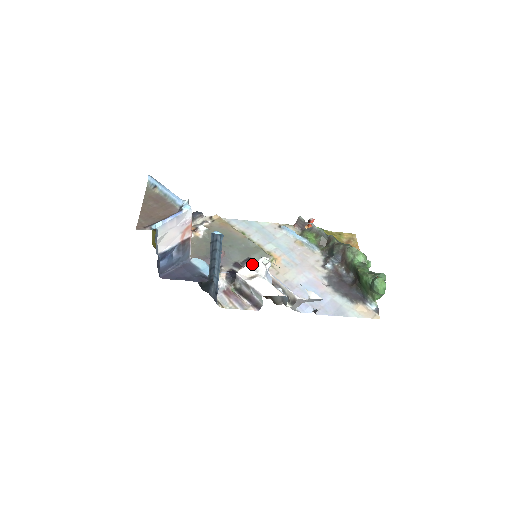
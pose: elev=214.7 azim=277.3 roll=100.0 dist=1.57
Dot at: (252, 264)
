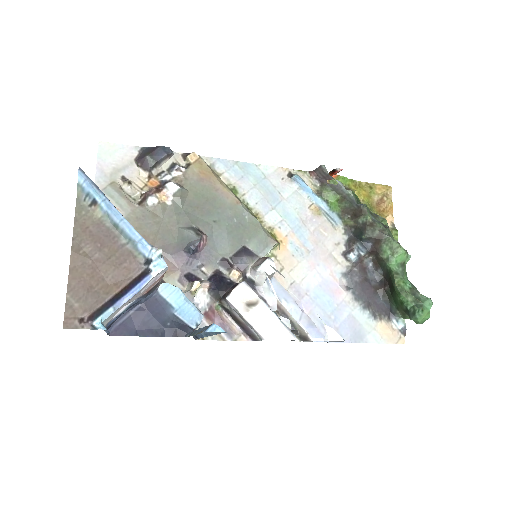
Dot at: (248, 262)
